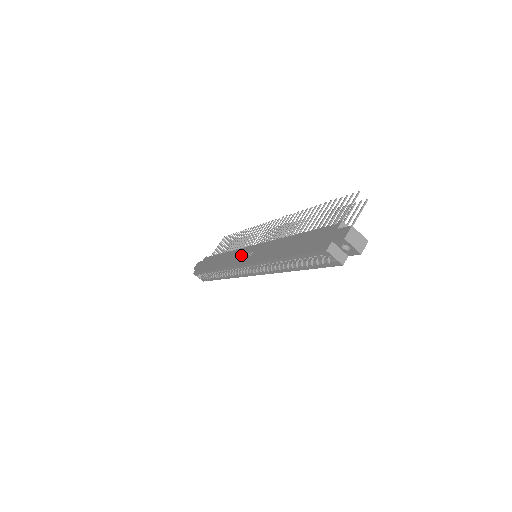
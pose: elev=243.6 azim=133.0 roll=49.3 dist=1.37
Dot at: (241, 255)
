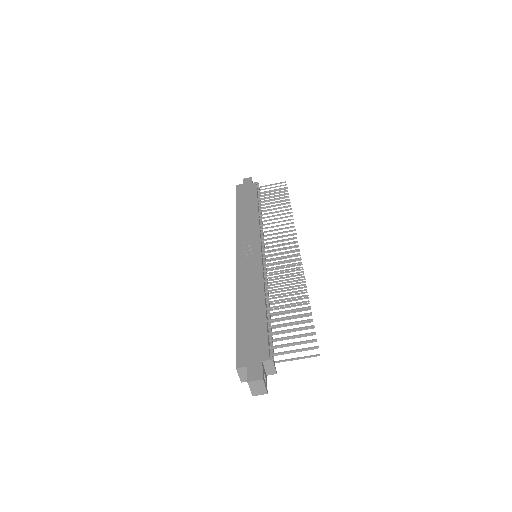
Dot at: (250, 241)
